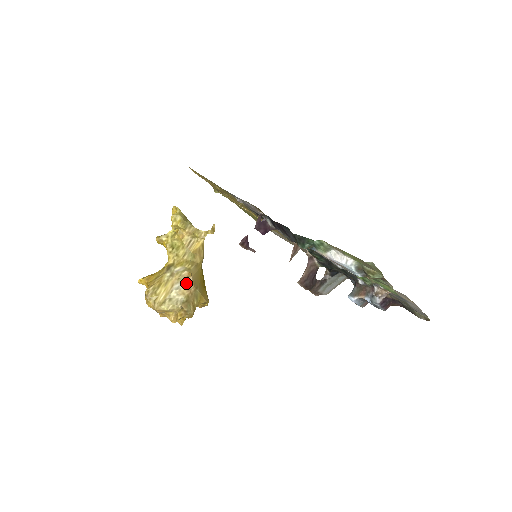
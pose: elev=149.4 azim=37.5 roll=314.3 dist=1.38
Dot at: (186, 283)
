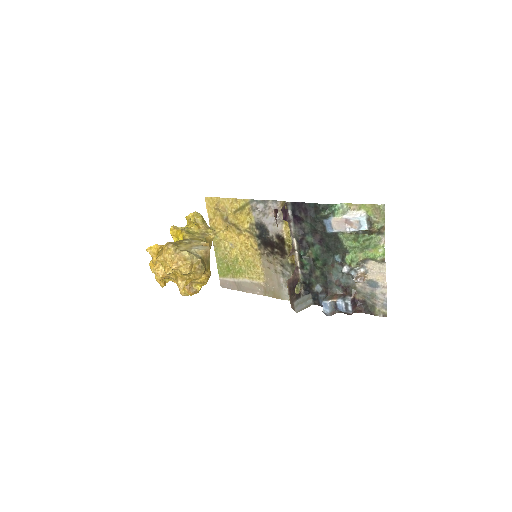
Dot at: (204, 248)
